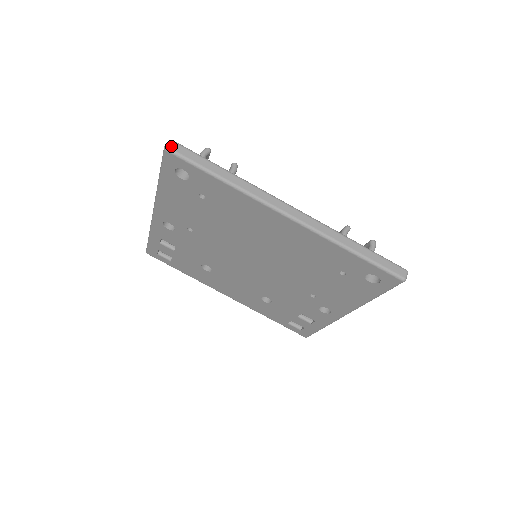
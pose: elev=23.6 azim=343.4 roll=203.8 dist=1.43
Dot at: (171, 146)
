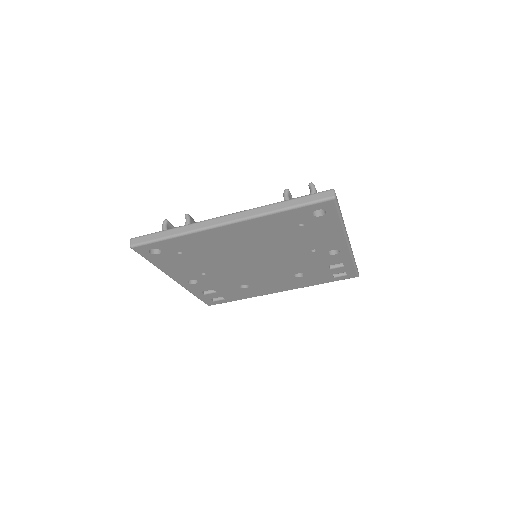
Dot at: (132, 243)
